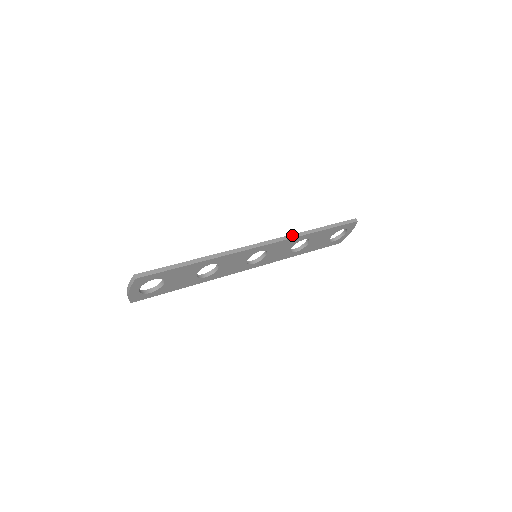
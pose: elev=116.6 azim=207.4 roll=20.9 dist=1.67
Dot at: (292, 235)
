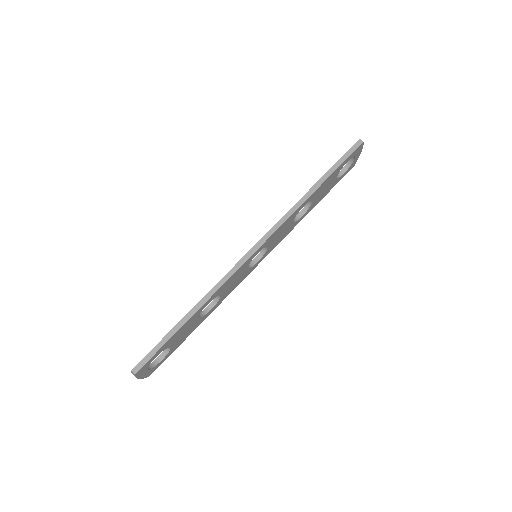
Dot at: (286, 215)
